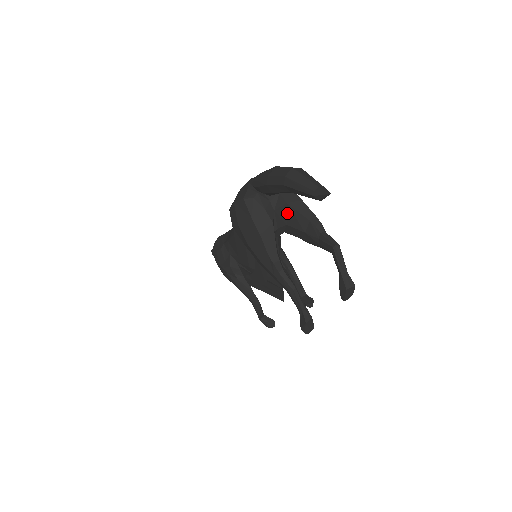
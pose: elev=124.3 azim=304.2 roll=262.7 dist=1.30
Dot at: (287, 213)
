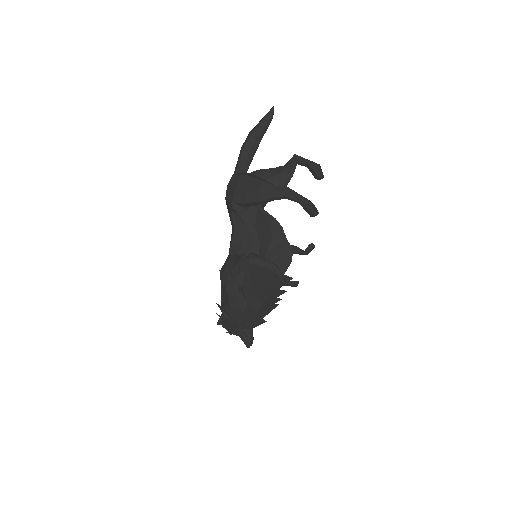
Dot at: (261, 175)
